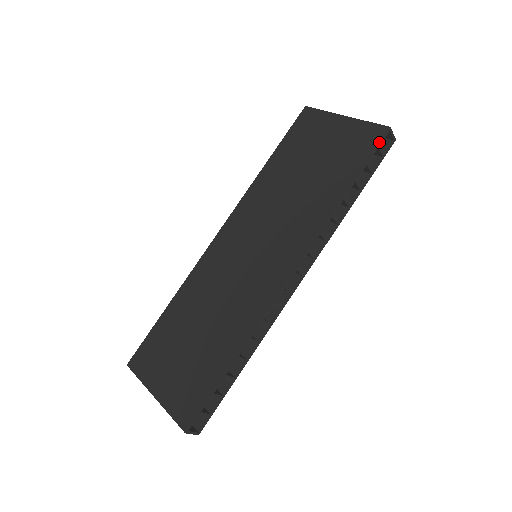
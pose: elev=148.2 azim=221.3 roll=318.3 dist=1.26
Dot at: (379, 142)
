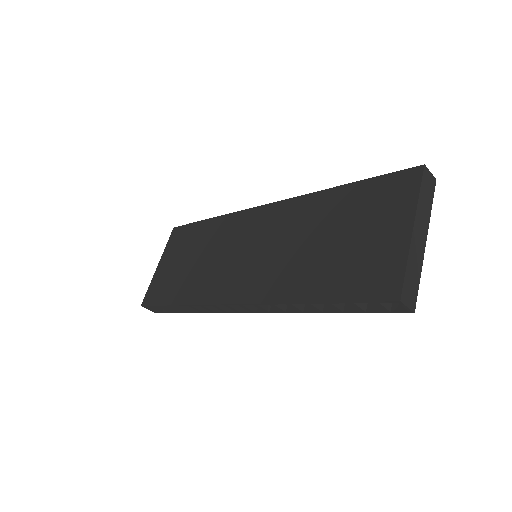
Dot at: (375, 300)
